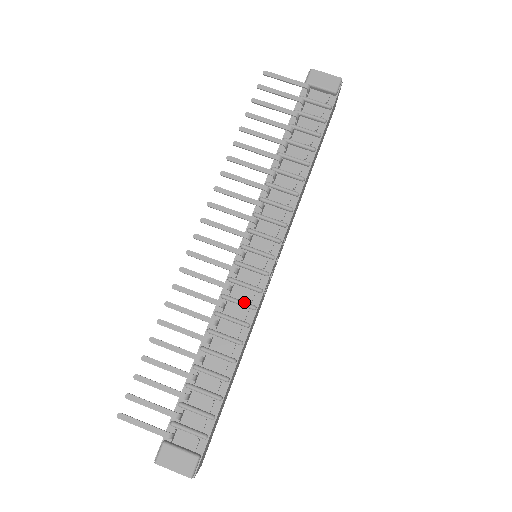
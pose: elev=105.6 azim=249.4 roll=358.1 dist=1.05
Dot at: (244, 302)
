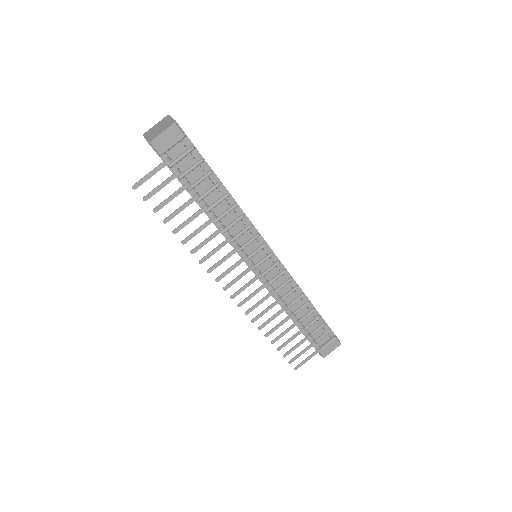
Dot at: (285, 284)
